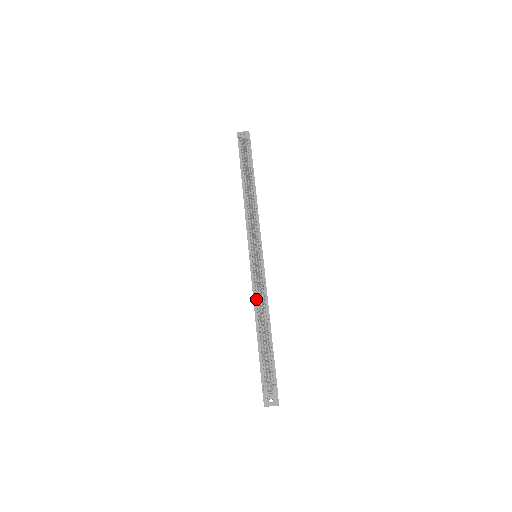
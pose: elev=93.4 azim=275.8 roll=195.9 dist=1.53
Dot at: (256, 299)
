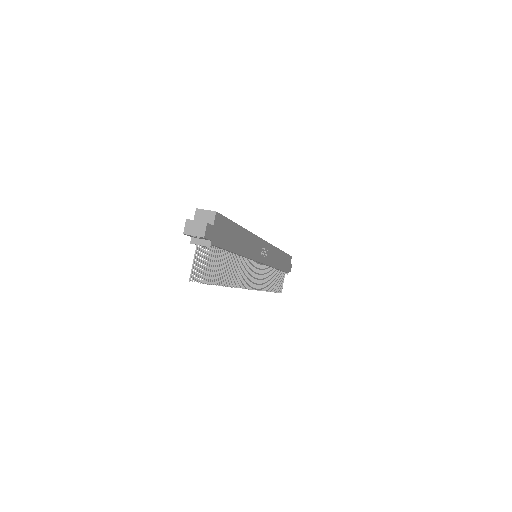
Dot at: occluded
